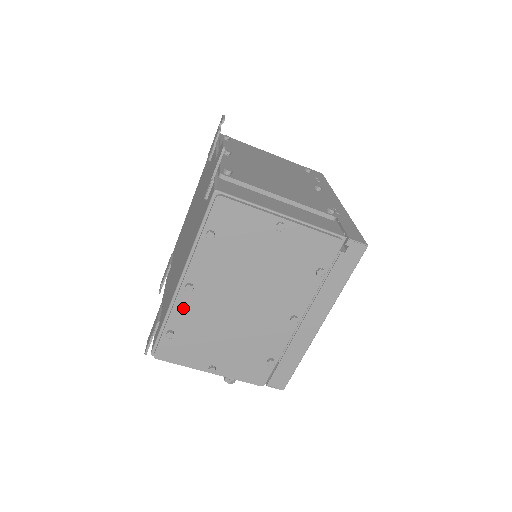
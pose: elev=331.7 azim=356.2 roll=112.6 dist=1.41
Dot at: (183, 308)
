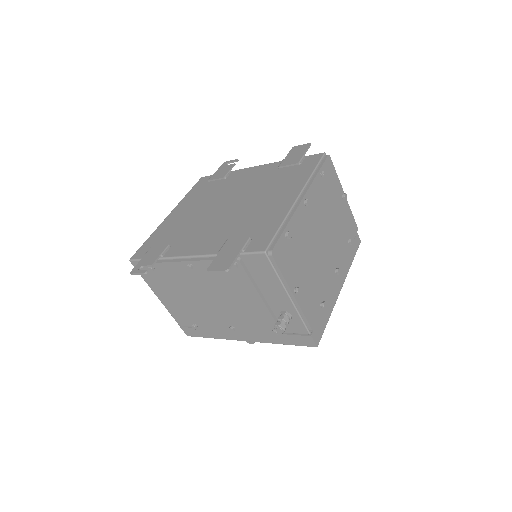
Dot at: (298, 218)
